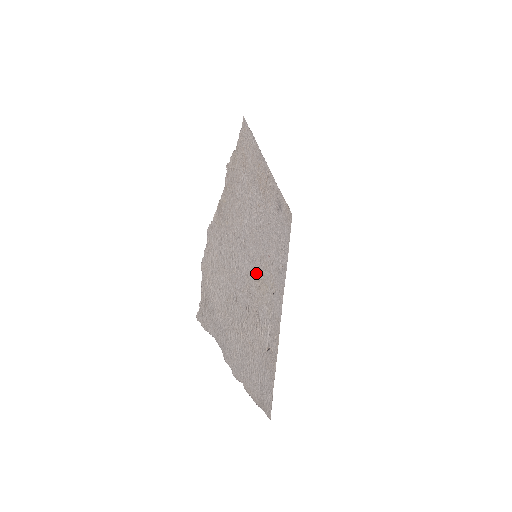
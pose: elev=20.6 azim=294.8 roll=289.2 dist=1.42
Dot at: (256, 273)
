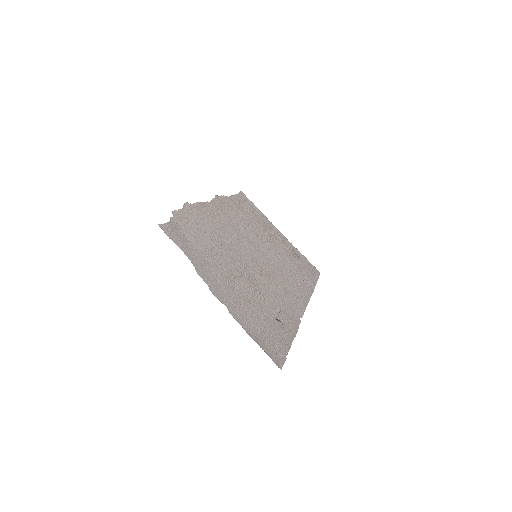
Dot at: (256, 265)
